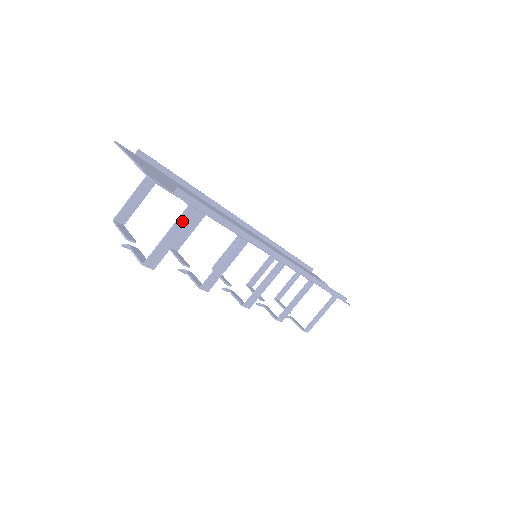
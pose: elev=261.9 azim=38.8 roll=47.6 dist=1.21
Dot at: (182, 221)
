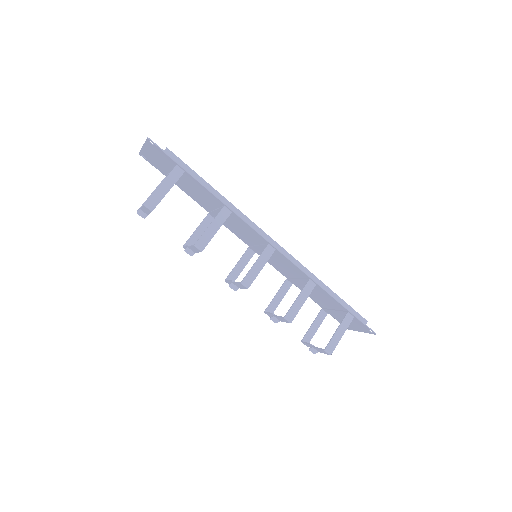
Dot at: (172, 175)
